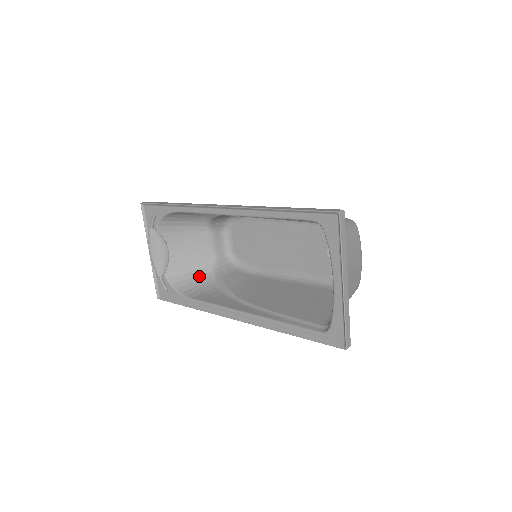
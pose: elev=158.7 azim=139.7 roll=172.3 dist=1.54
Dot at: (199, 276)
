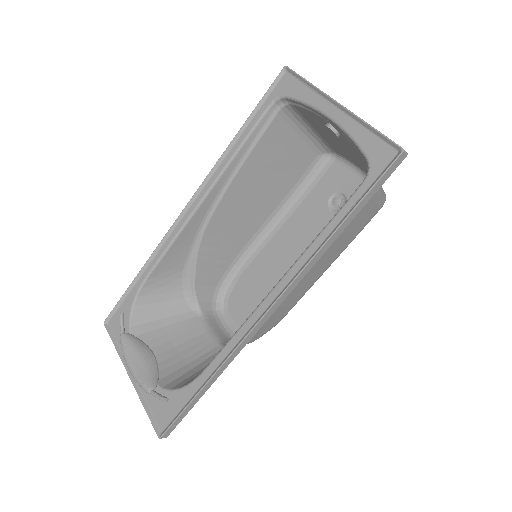
Dot at: occluded
